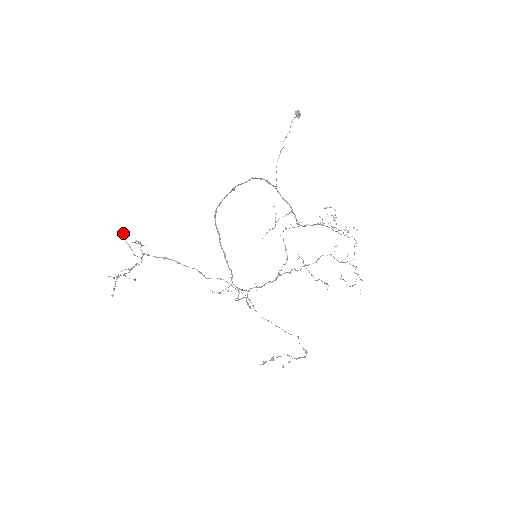
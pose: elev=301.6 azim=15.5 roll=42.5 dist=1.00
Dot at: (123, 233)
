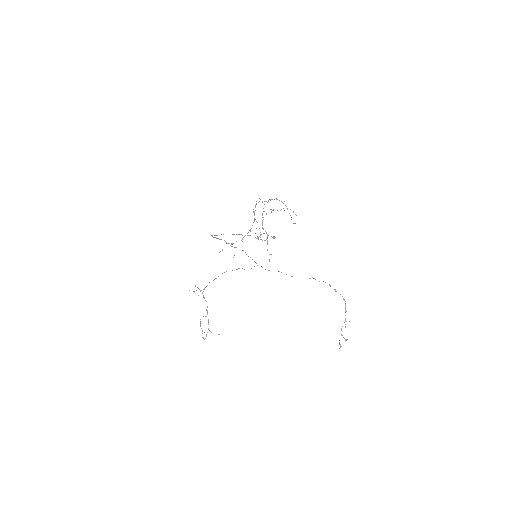
Dot at: occluded
